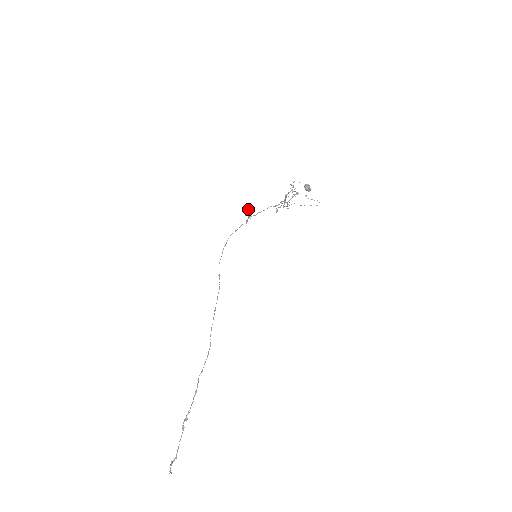
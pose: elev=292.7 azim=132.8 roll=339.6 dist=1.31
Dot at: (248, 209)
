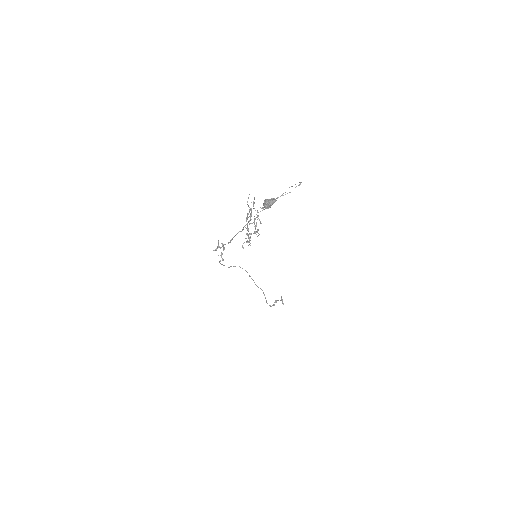
Dot at: (216, 250)
